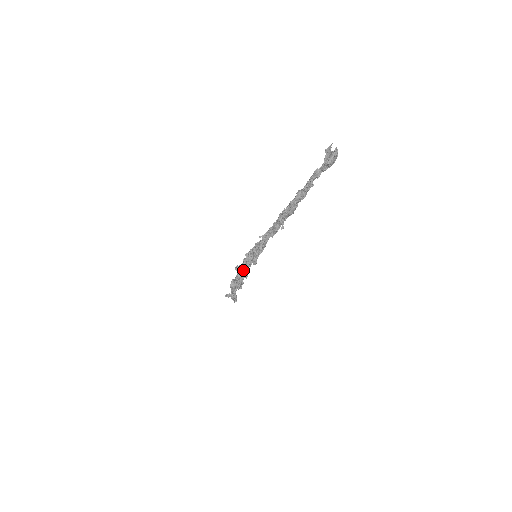
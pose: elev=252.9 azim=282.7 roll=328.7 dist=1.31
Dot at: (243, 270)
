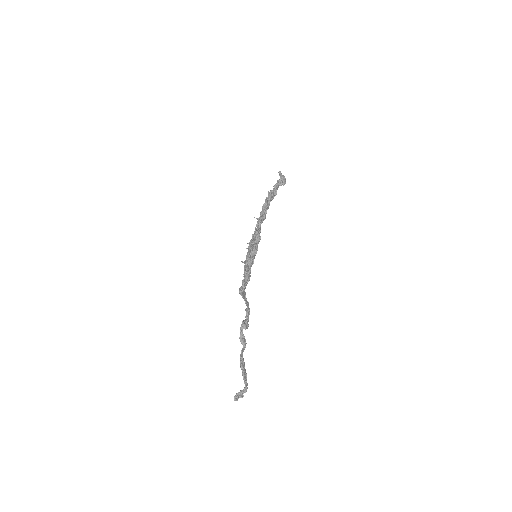
Dot at: (248, 256)
